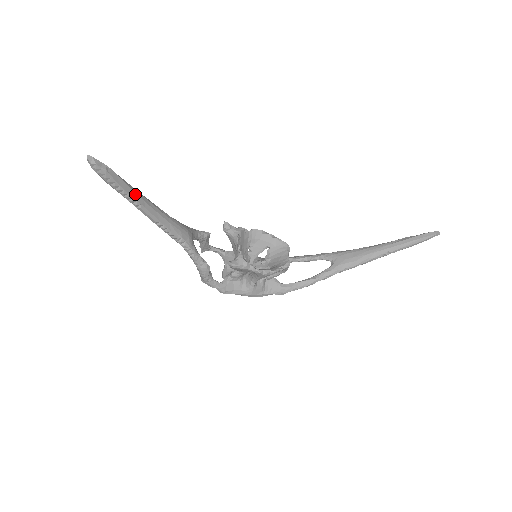
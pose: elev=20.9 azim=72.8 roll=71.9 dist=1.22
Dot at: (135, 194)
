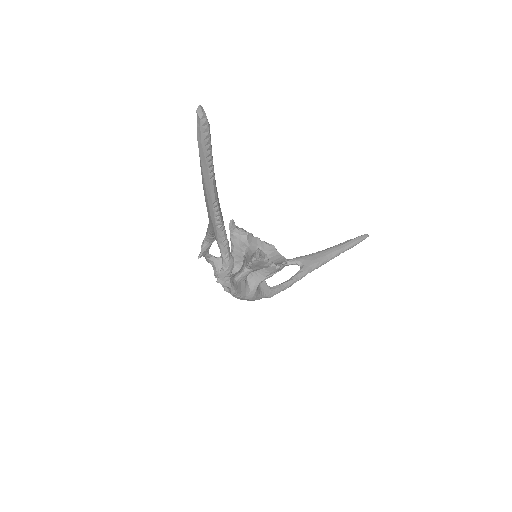
Dot at: occluded
